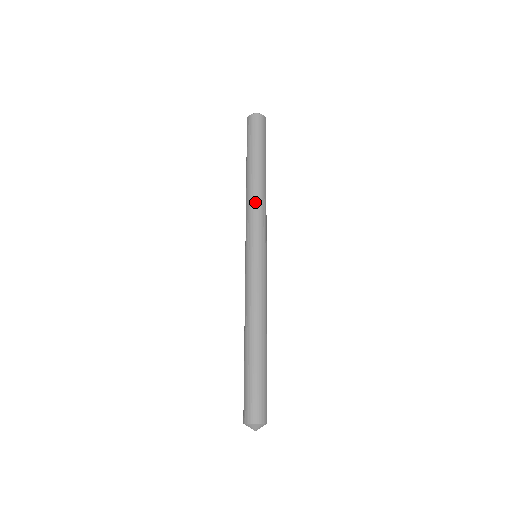
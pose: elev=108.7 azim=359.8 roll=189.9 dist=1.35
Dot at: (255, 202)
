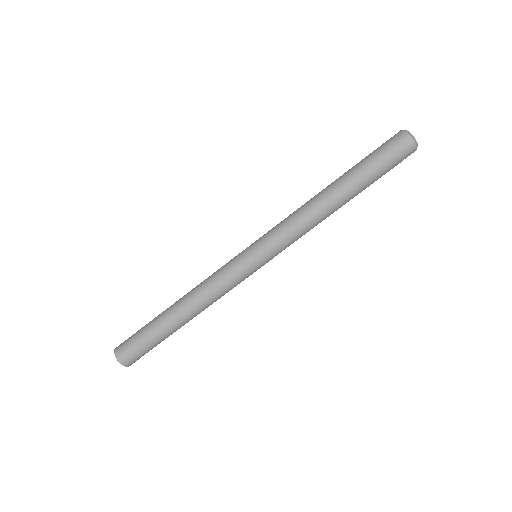
Dot at: (302, 214)
